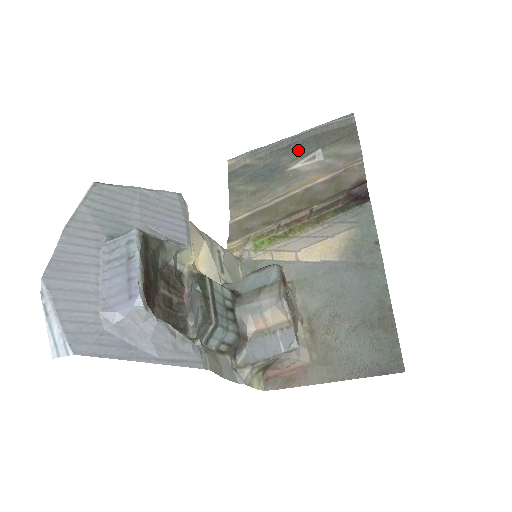
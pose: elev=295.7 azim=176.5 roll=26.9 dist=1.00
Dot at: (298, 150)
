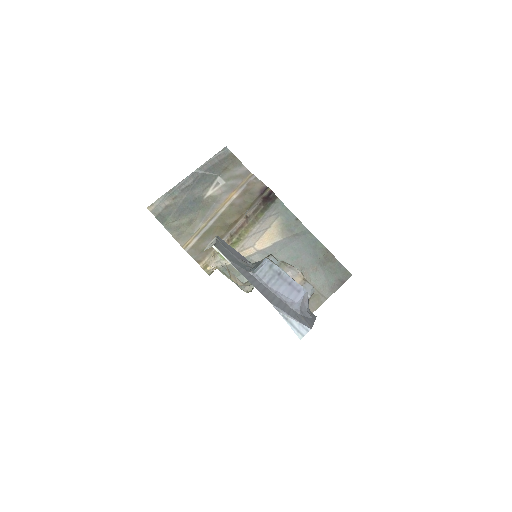
Dot at: (203, 182)
